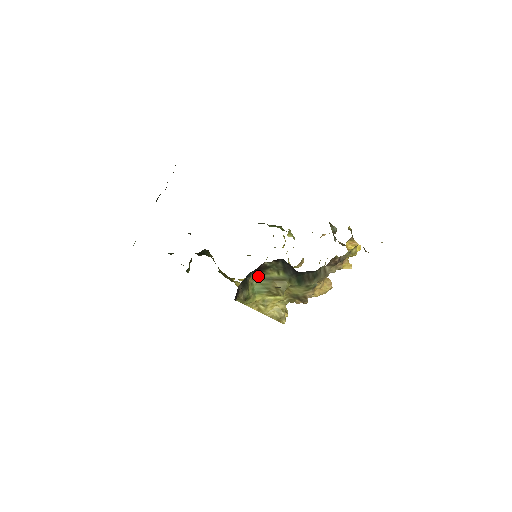
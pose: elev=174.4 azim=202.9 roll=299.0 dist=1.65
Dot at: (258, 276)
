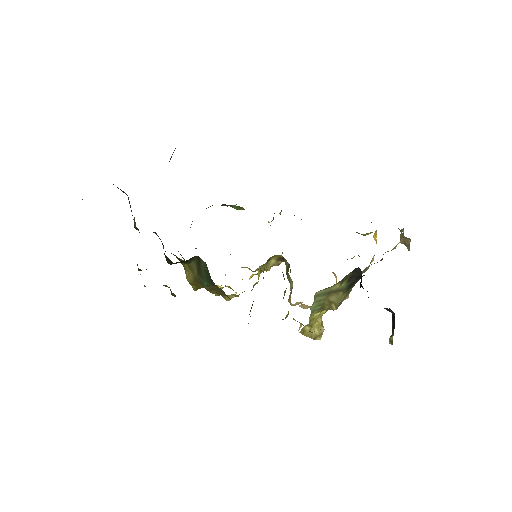
Dot at: (319, 292)
